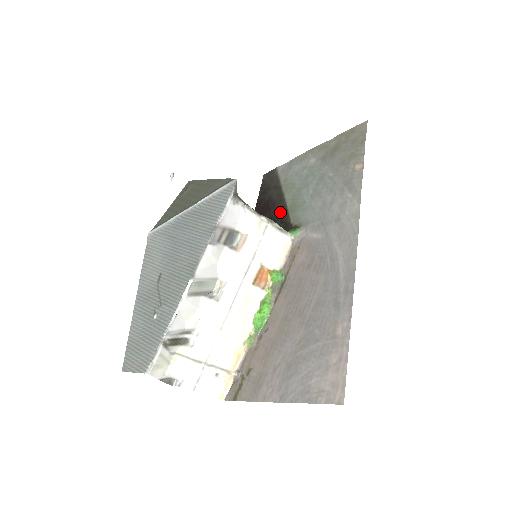
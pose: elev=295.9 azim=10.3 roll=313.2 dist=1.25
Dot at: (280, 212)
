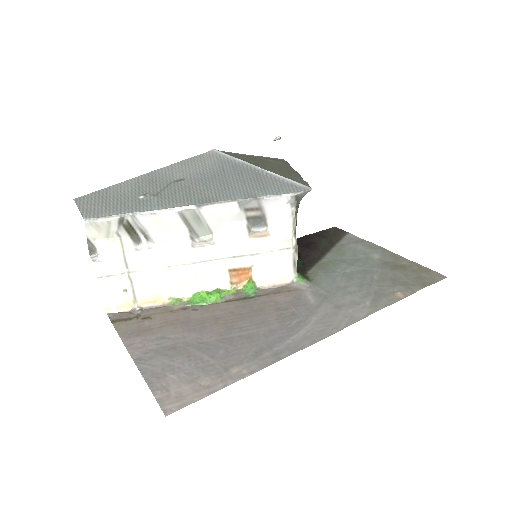
Dot at: (311, 258)
